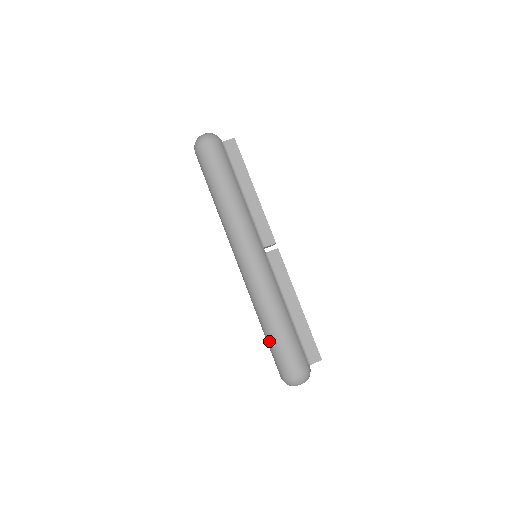
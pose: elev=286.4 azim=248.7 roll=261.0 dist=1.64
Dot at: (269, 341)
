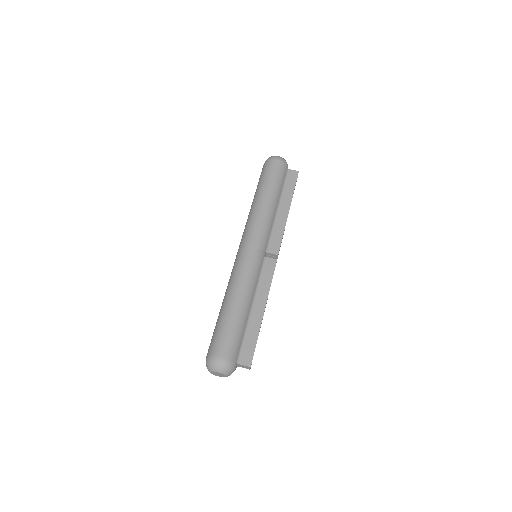
Dot at: (218, 320)
